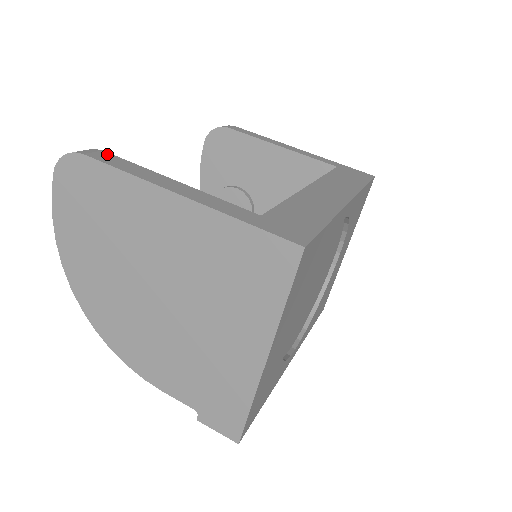
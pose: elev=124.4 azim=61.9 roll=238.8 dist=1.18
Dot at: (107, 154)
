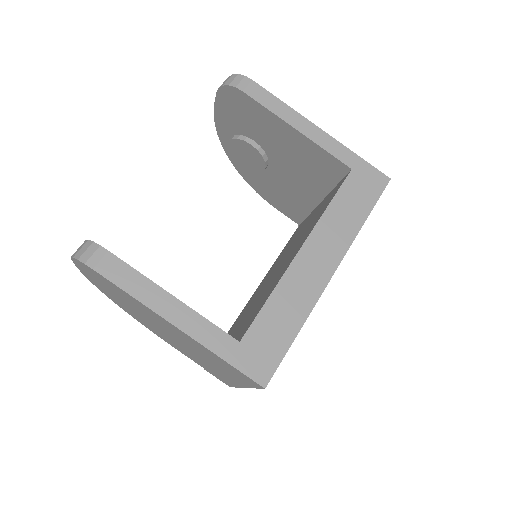
Dot at: (113, 259)
